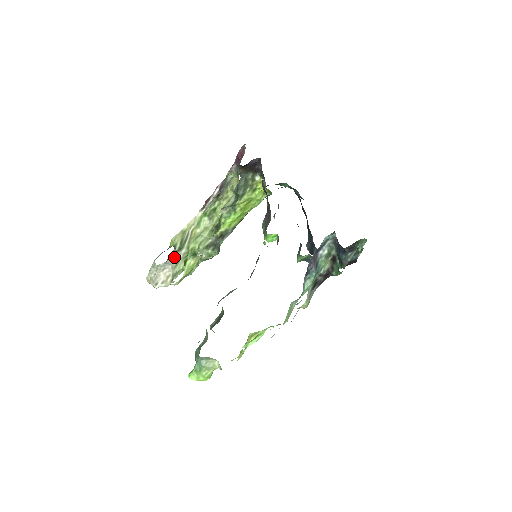
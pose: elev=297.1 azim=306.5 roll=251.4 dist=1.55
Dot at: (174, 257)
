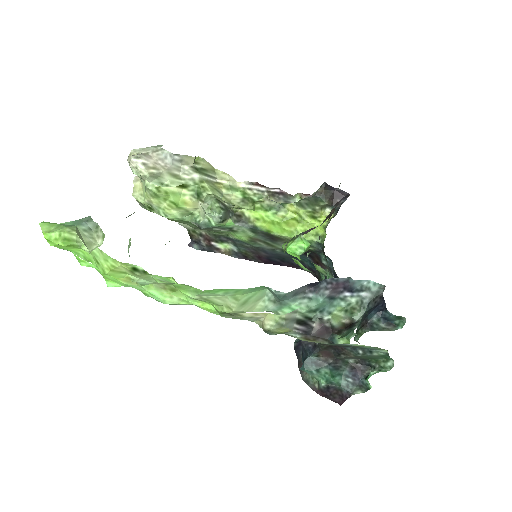
Dot at: (182, 168)
